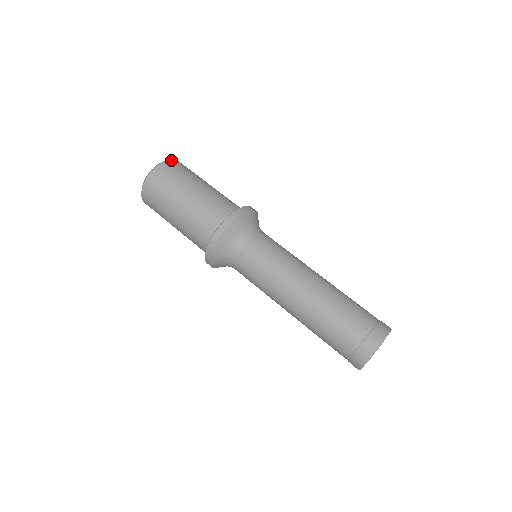
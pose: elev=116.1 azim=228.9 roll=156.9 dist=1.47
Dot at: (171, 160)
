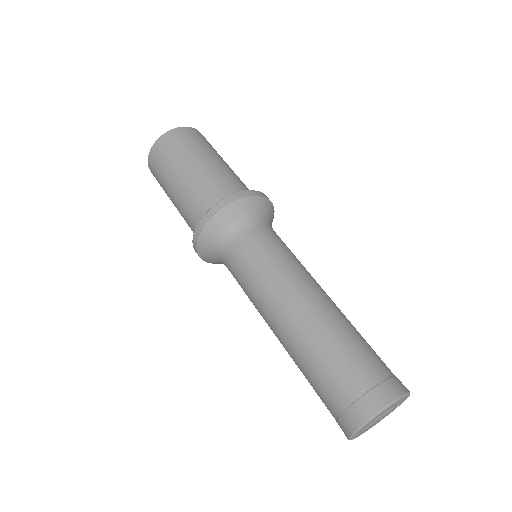
Dot at: occluded
